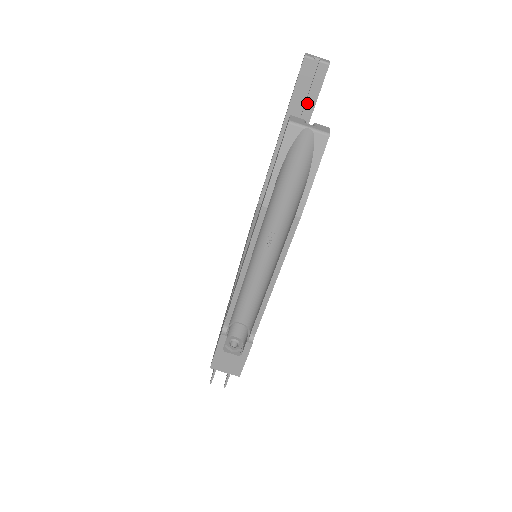
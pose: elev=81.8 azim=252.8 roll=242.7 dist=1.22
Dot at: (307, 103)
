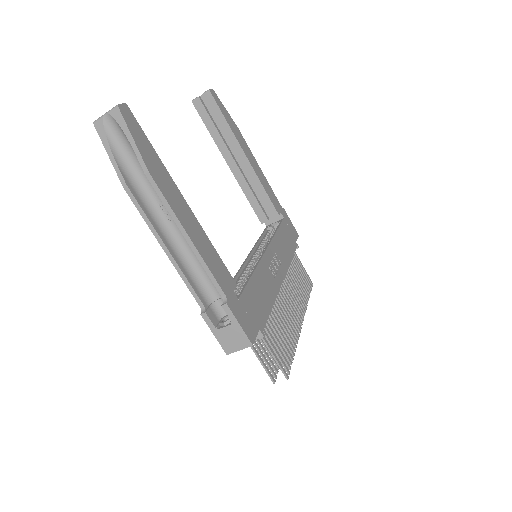
Dot at: (222, 127)
